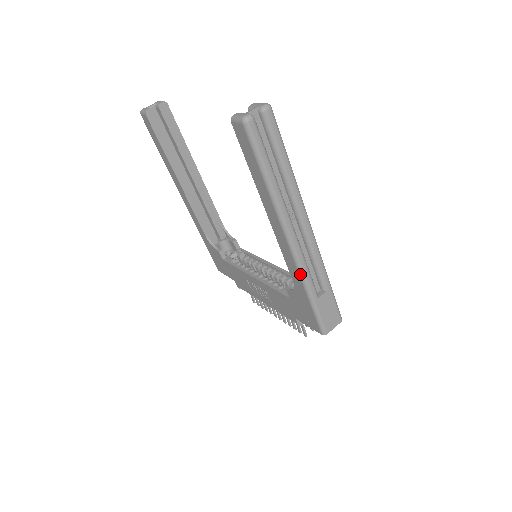
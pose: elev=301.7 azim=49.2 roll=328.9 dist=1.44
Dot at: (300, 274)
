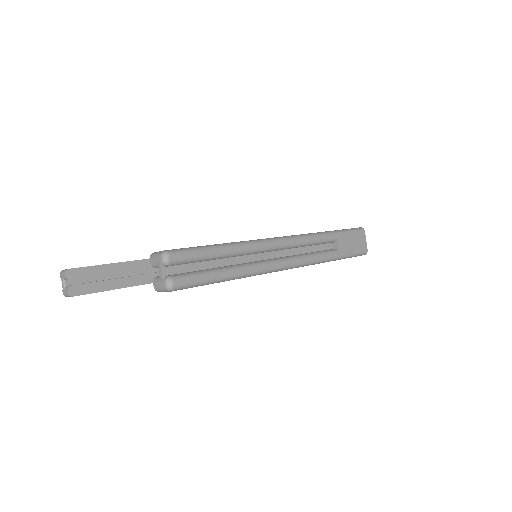
Dot at: (314, 264)
